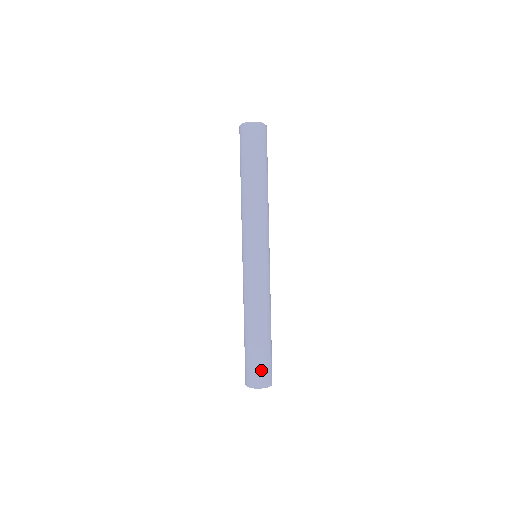
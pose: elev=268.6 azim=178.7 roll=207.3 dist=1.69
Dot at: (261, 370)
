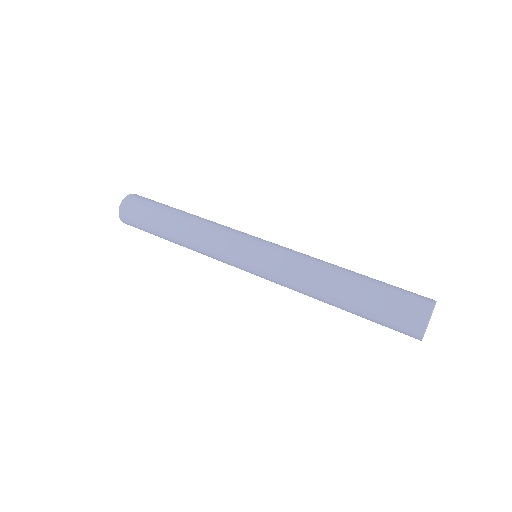
Dot at: (399, 309)
